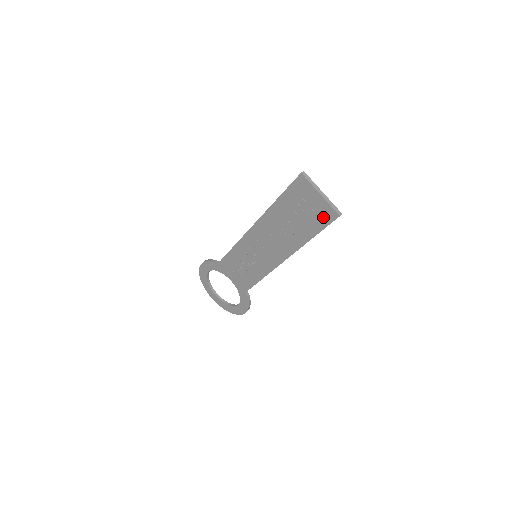
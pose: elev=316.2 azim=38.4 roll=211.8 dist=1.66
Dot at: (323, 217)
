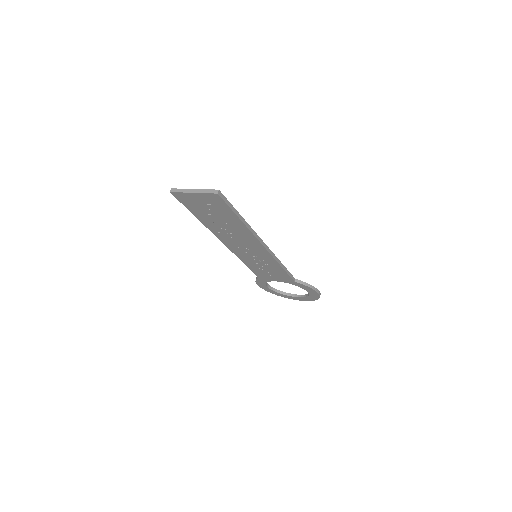
Dot at: (217, 203)
